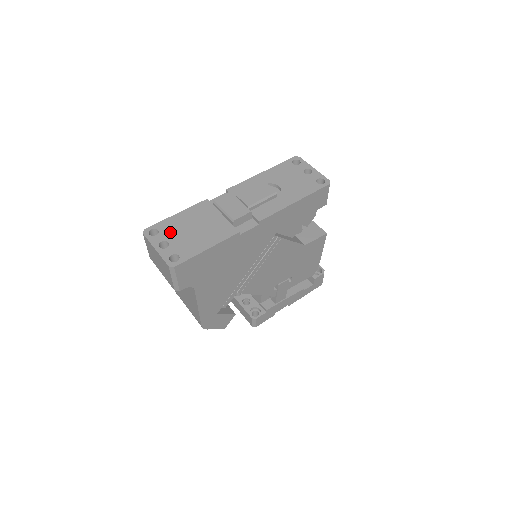
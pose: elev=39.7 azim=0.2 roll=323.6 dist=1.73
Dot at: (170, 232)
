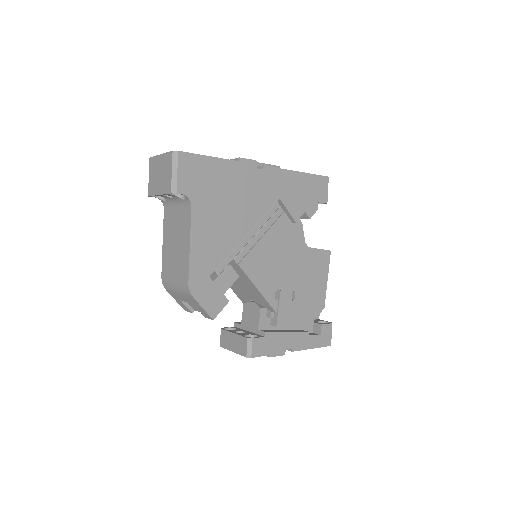
Dot at: occluded
